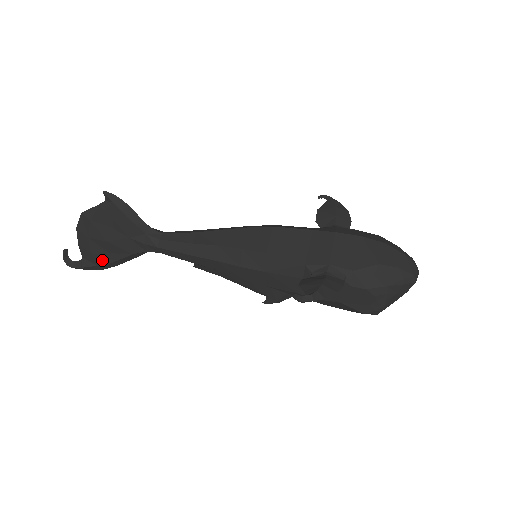
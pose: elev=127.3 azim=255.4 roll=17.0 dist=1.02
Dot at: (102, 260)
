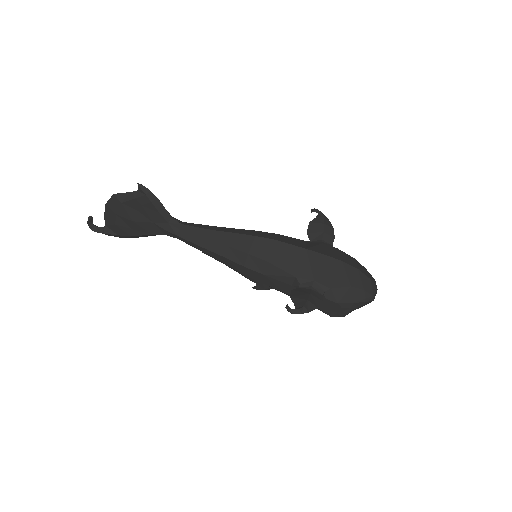
Dot at: (124, 232)
